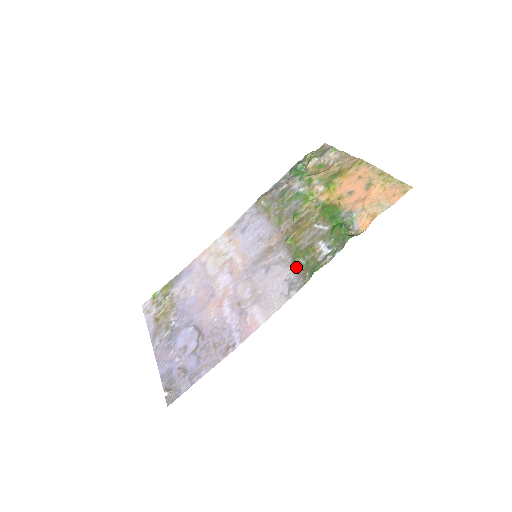
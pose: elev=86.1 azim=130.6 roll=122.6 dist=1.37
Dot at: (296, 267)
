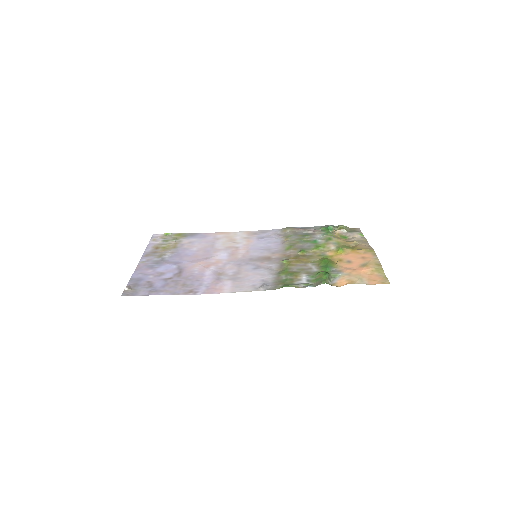
Dot at: (277, 278)
